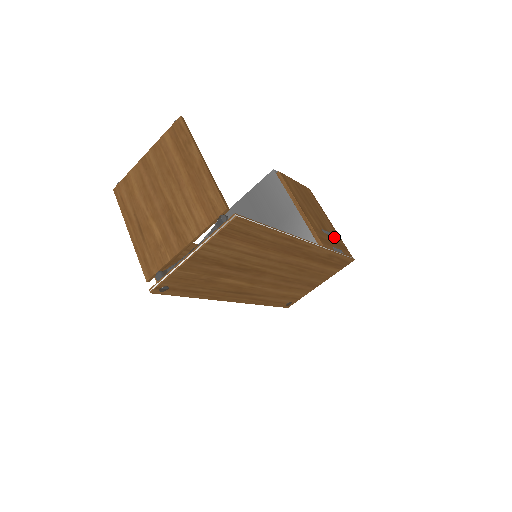
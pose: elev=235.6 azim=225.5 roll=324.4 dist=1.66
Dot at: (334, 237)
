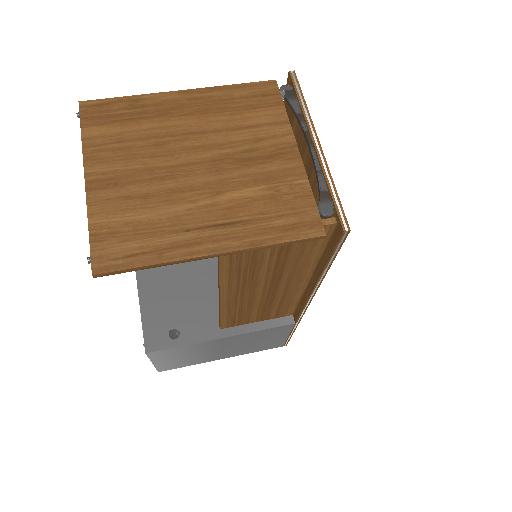
Dot at: occluded
